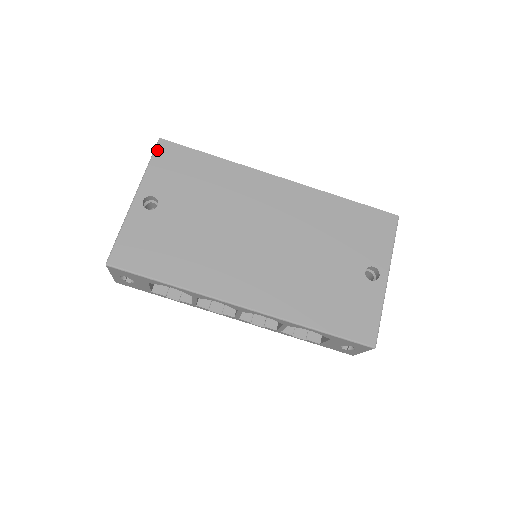
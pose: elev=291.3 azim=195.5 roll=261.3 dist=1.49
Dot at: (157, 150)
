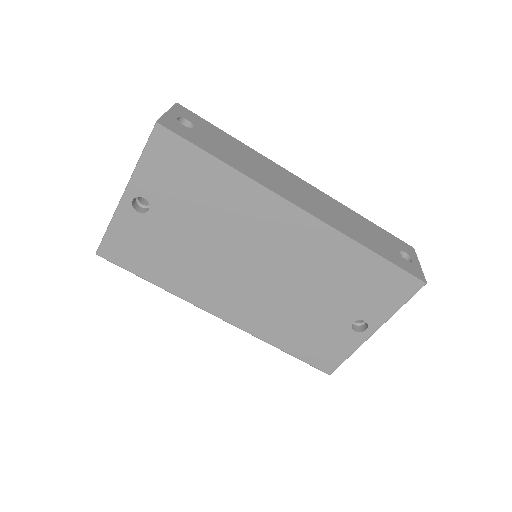
Dot at: (152, 140)
